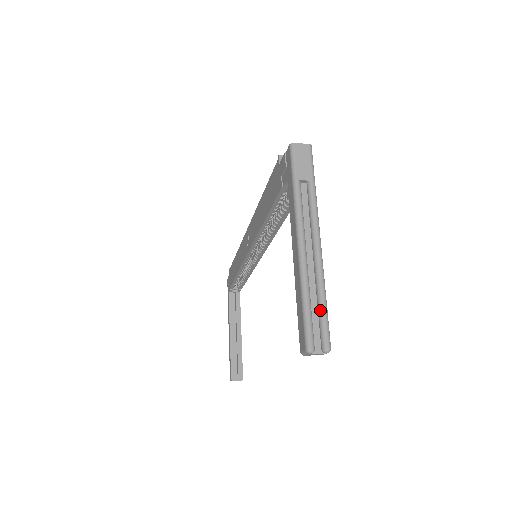
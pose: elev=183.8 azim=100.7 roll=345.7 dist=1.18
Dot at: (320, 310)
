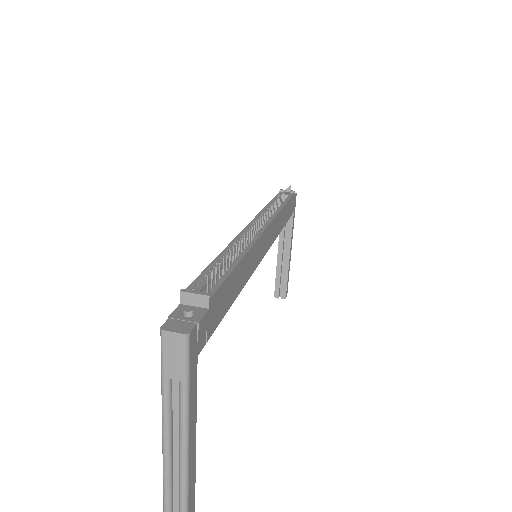
Dot at: (179, 503)
